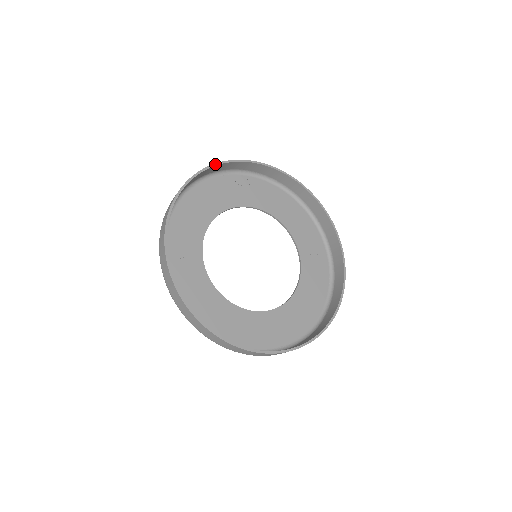
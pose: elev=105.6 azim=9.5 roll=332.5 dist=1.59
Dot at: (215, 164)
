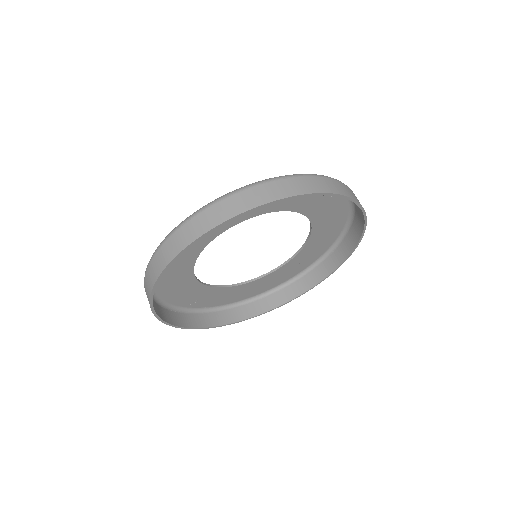
Dot at: (323, 193)
